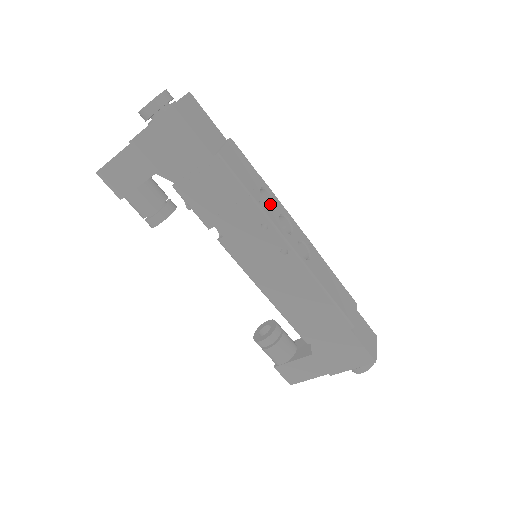
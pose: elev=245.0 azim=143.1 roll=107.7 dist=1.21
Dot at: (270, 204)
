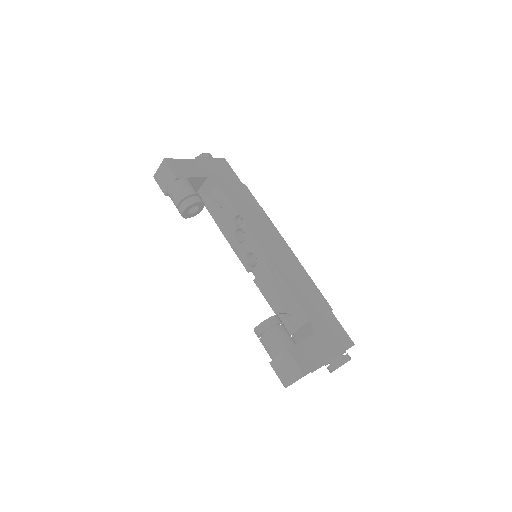
Dot at: occluded
